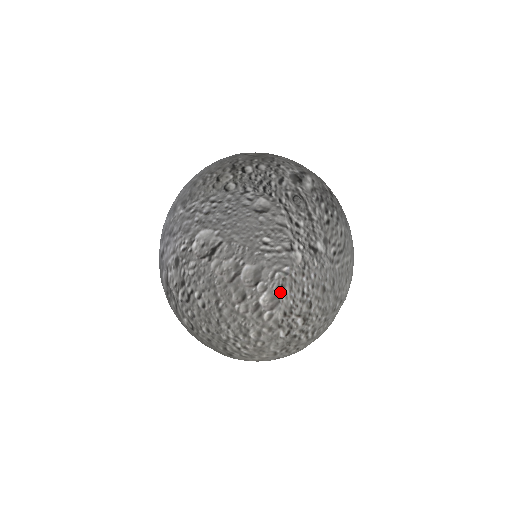
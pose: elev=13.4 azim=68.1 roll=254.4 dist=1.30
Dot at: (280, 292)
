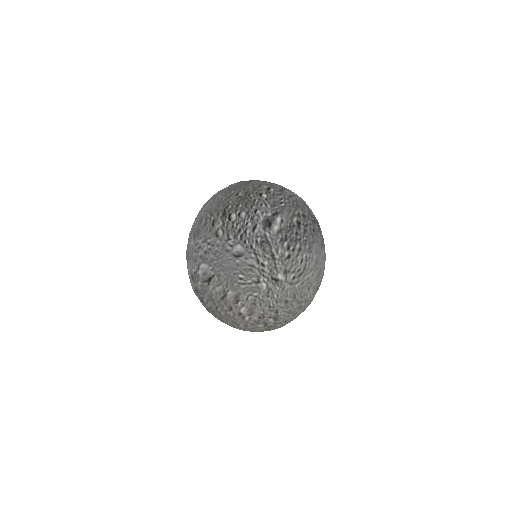
Dot at: (253, 307)
